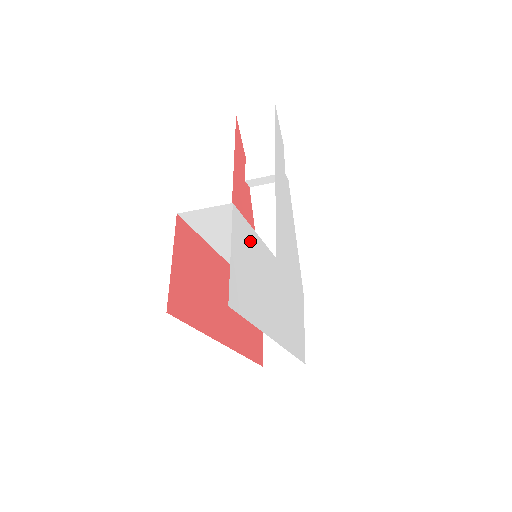
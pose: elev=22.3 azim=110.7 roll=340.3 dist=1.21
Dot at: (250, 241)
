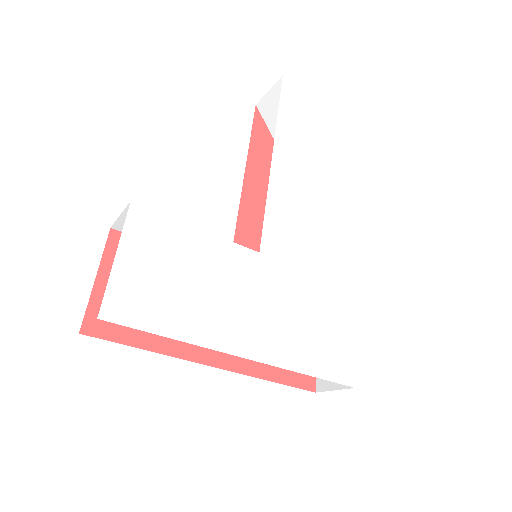
Dot at: (178, 239)
